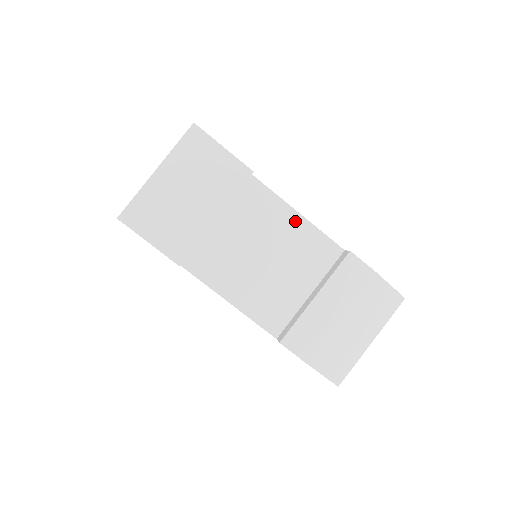
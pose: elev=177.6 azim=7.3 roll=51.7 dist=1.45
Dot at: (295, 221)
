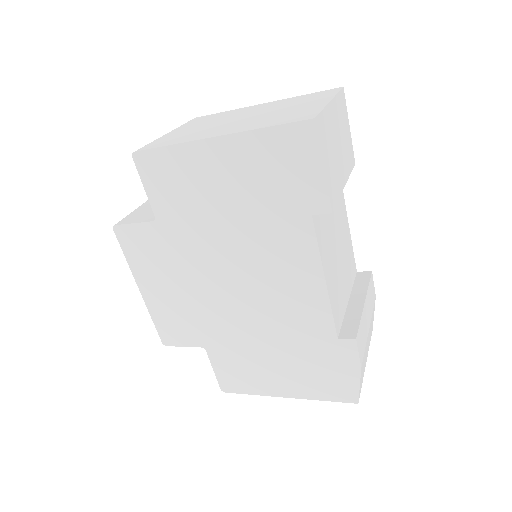
Dot at: (347, 227)
